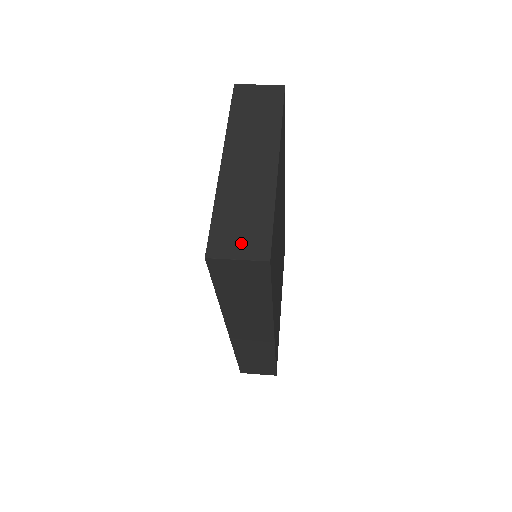
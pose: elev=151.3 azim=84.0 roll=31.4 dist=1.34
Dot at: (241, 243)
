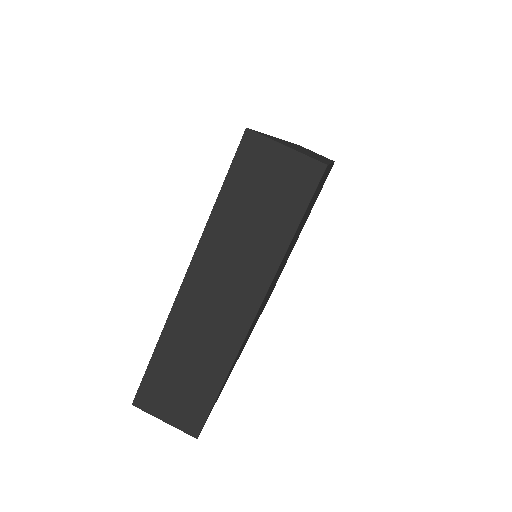
Dot at: (173, 406)
